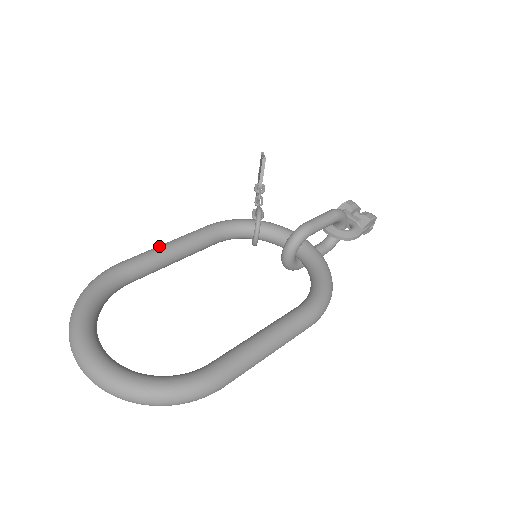
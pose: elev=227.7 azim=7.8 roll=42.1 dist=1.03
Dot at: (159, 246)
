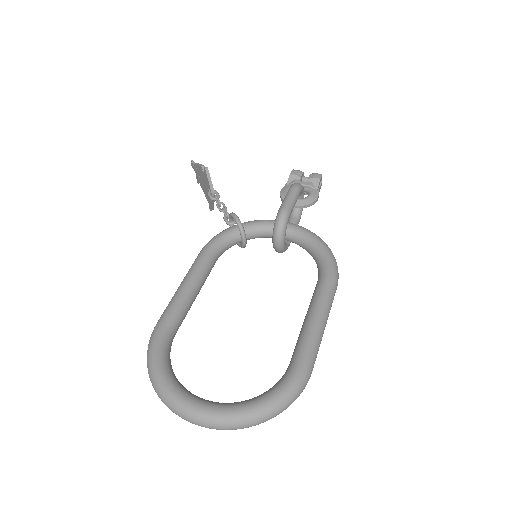
Dot at: (178, 291)
